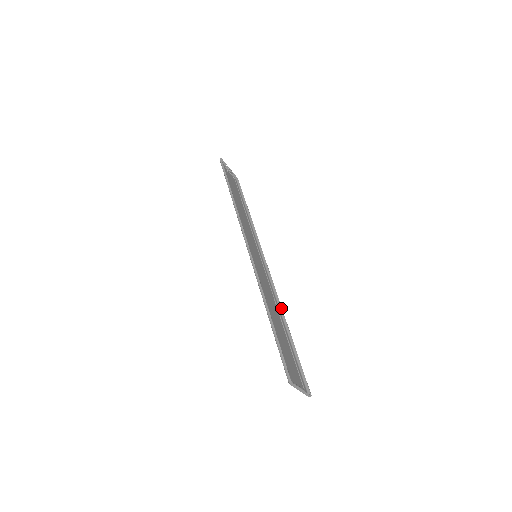
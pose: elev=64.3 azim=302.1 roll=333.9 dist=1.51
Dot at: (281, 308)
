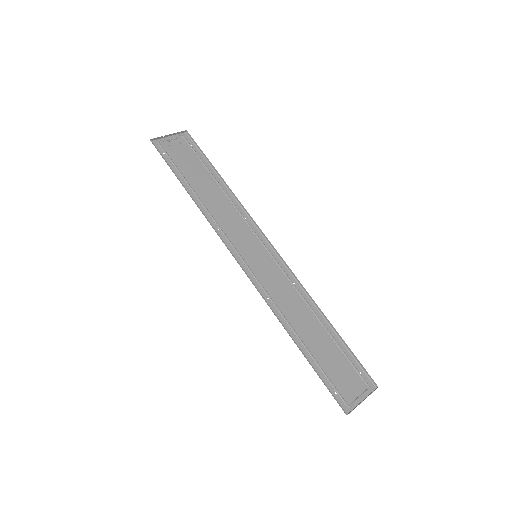
Dot at: (311, 298)
